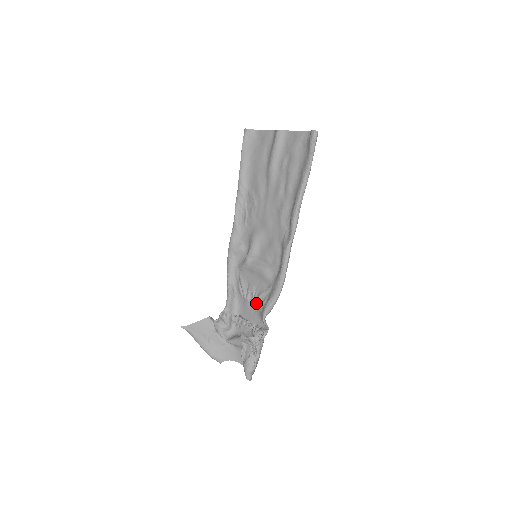
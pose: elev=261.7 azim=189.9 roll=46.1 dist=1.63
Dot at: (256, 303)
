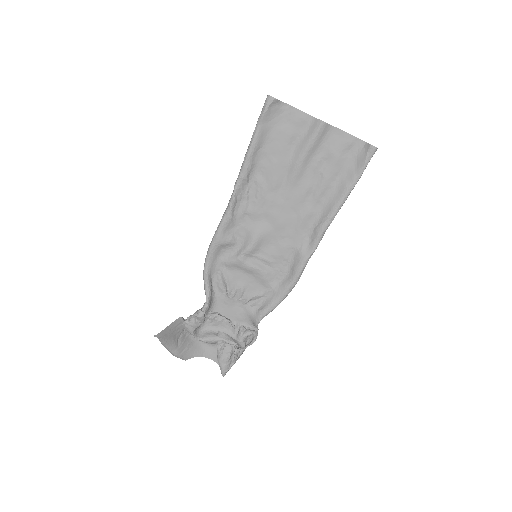
Dot at: (244, 303)
